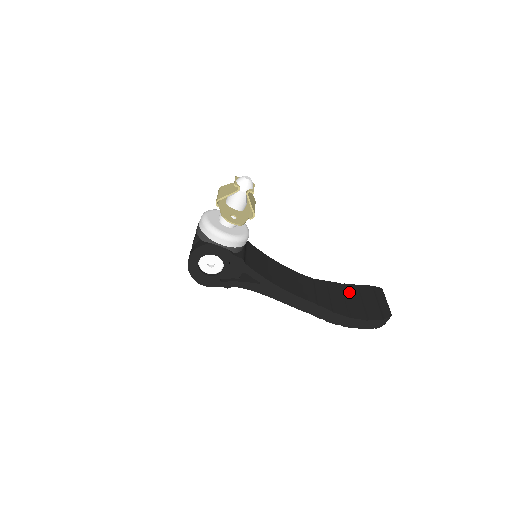
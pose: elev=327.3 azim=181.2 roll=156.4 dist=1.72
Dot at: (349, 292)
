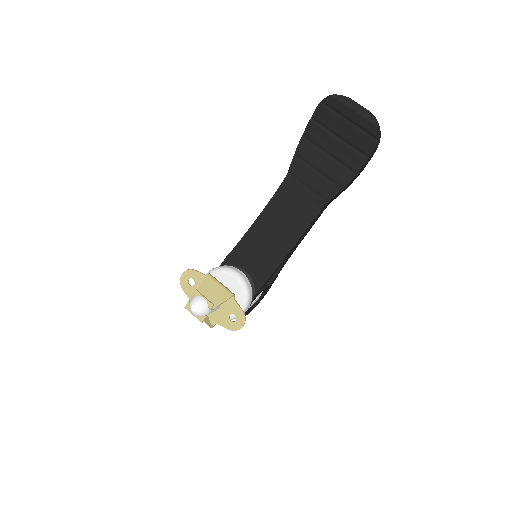
Dot at: (319, 140)
